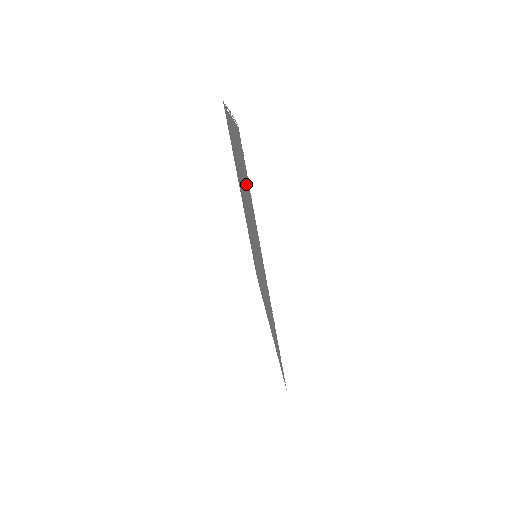
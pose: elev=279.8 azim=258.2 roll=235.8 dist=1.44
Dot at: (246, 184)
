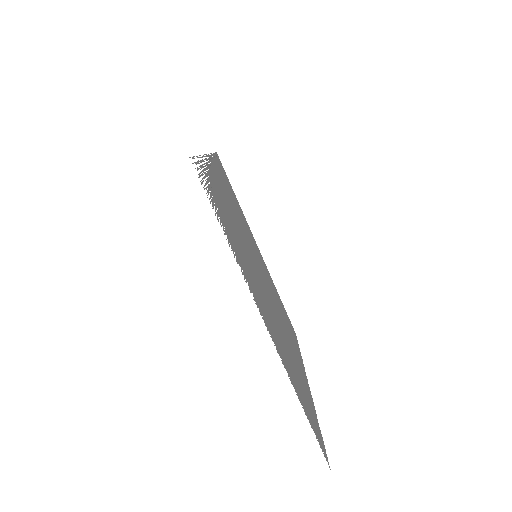
Dot at: (301, 386)
